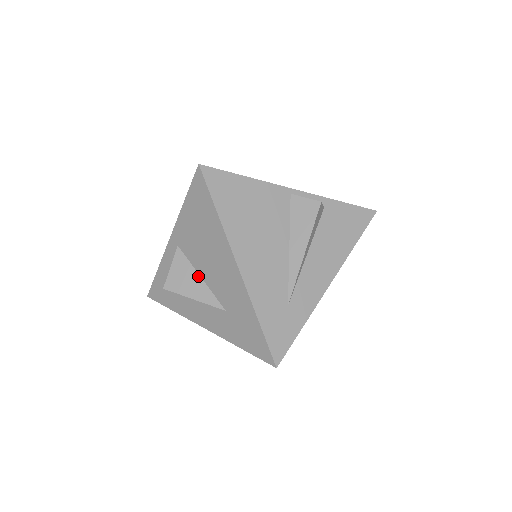
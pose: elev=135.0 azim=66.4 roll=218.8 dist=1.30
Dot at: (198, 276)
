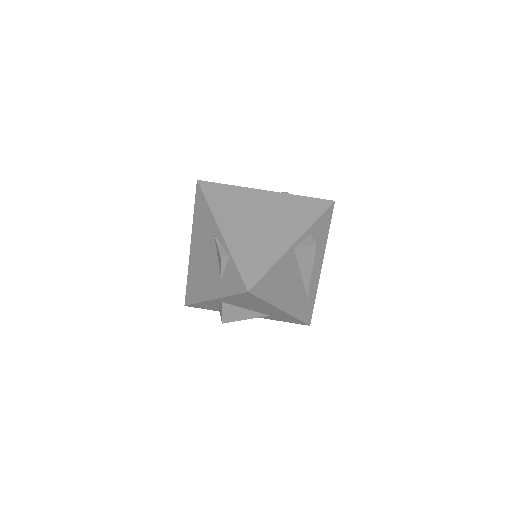
Dot at: (244, 309)
